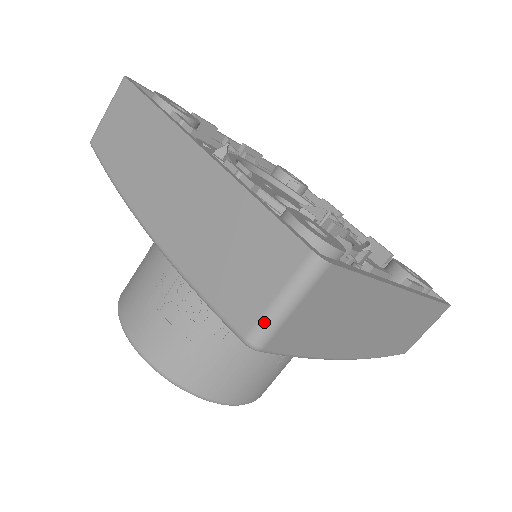
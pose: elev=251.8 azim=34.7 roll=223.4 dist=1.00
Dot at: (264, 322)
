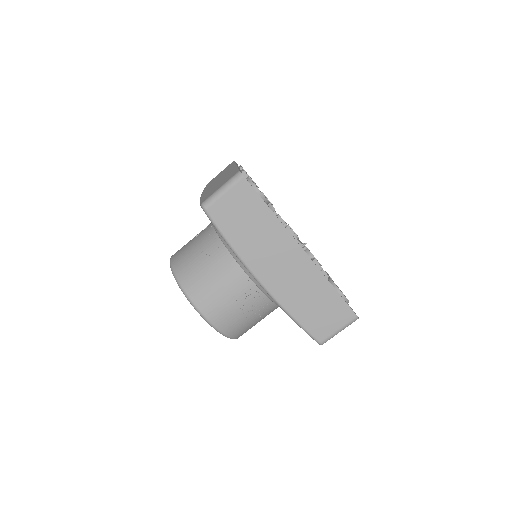
Dot at: (330, 337)
